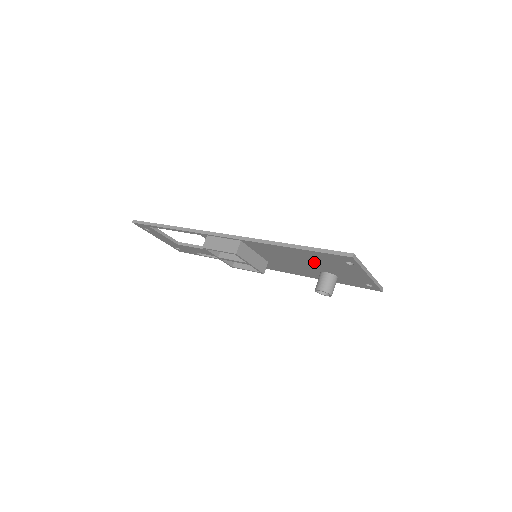
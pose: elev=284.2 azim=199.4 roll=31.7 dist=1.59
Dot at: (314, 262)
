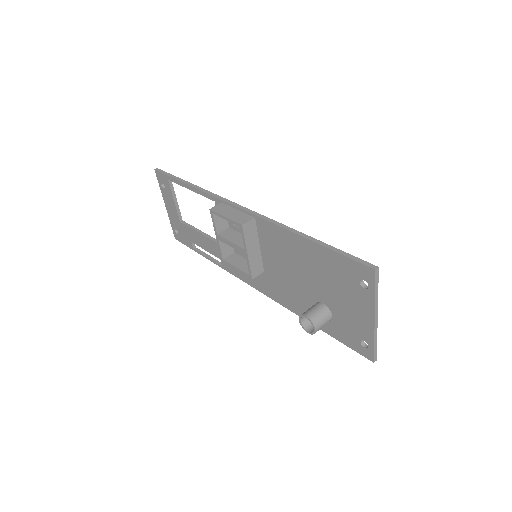
Dot at: (320, 277)
